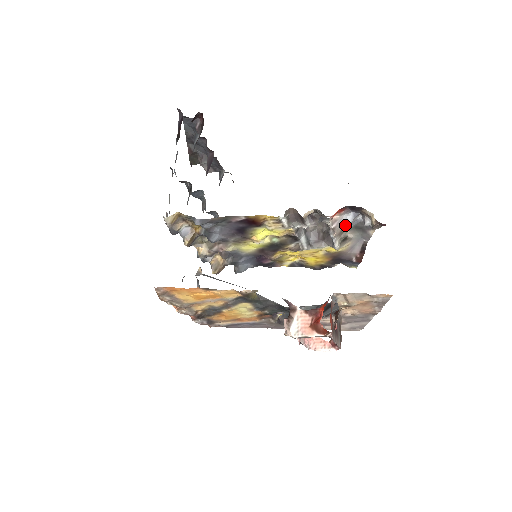
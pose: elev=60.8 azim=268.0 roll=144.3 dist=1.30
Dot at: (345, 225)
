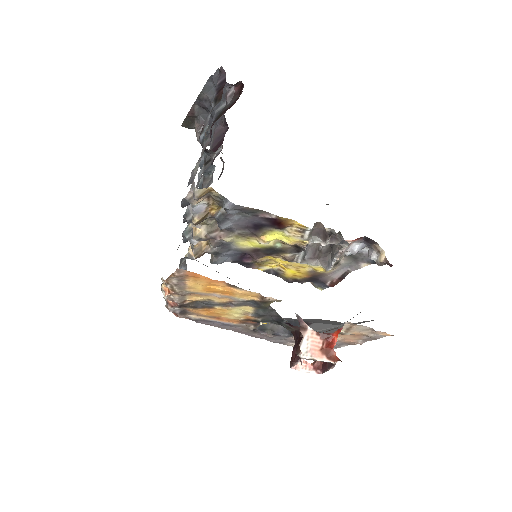
Dot at: occluded
